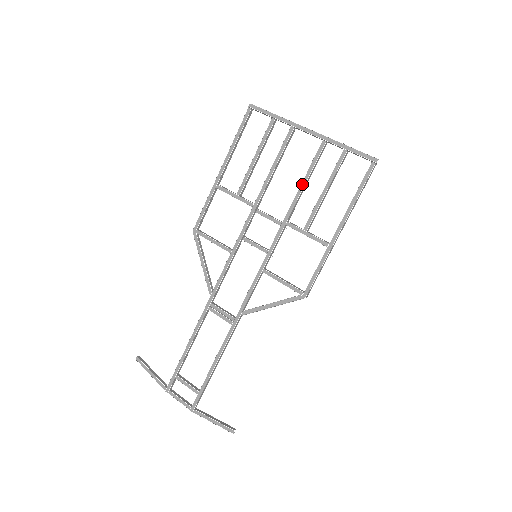
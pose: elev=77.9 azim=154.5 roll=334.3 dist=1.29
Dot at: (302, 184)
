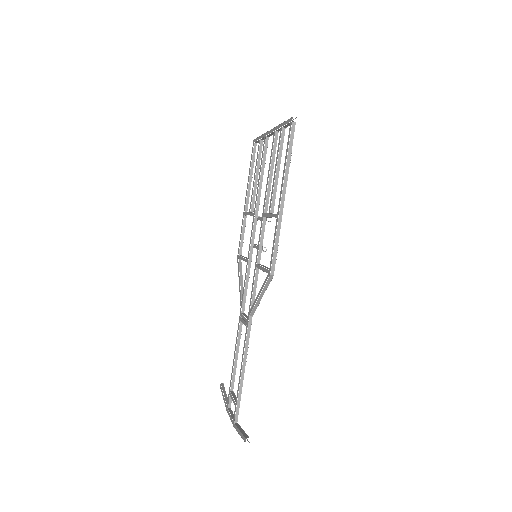
Dot at: (268, 176)
